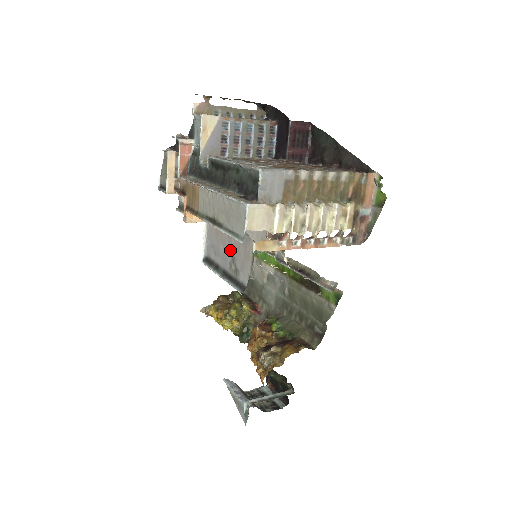
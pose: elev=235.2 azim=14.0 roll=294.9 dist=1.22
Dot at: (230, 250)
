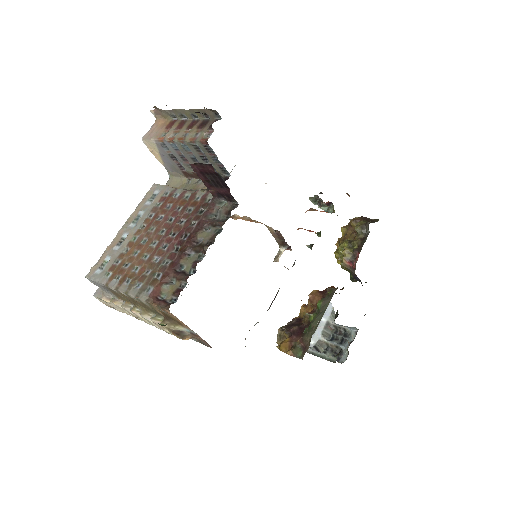
Dot at: occluded
